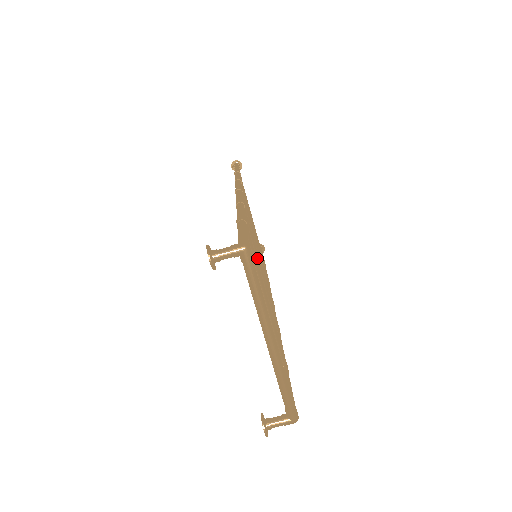
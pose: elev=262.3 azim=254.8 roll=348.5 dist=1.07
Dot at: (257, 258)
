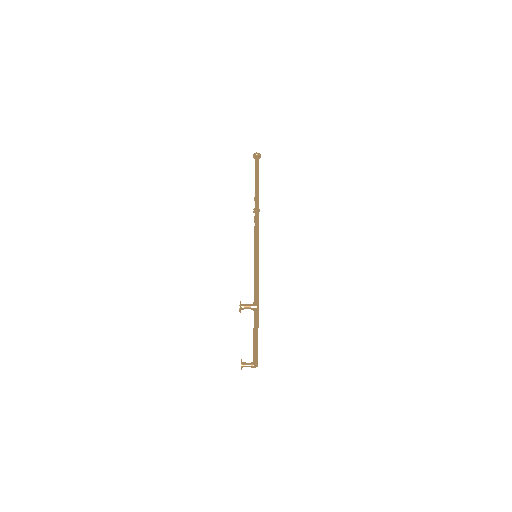
Dot at: occluded
